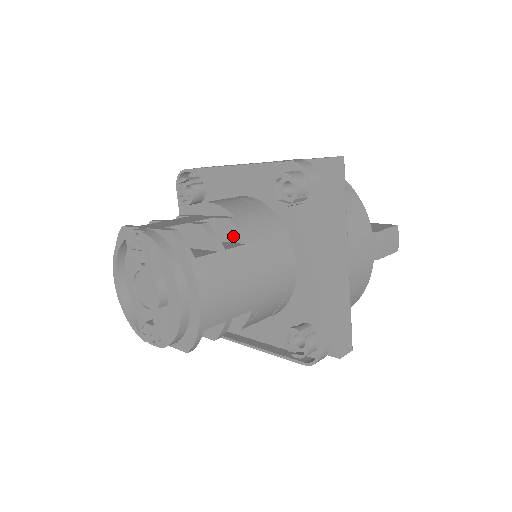
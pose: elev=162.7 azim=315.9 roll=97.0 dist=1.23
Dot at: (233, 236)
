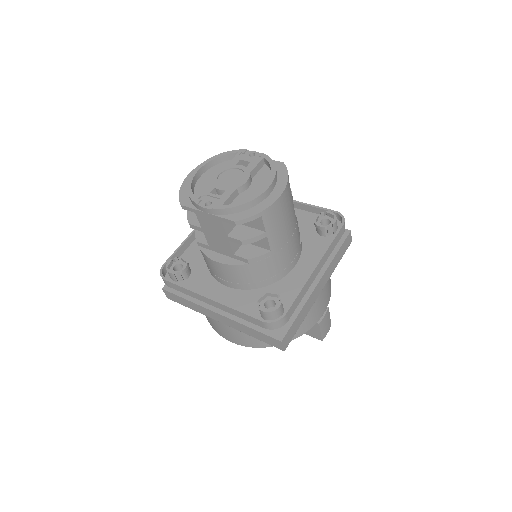
Dot at: occluded
